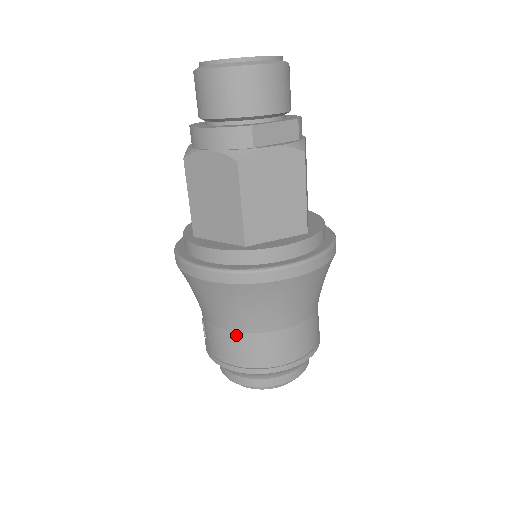
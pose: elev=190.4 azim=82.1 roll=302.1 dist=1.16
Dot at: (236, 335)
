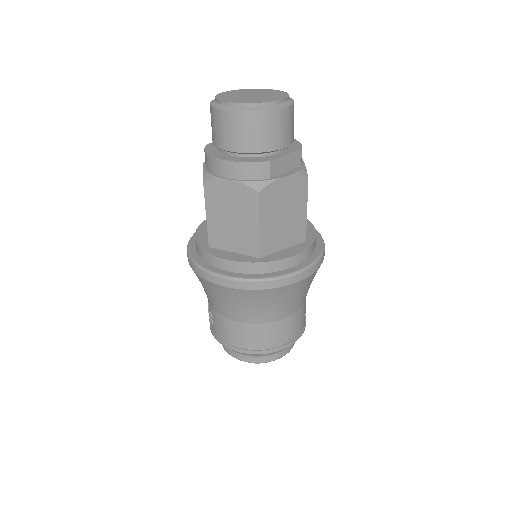
Dot at: (247, 326)
